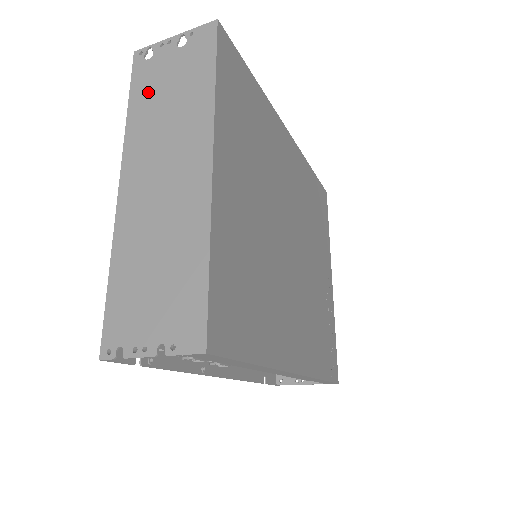
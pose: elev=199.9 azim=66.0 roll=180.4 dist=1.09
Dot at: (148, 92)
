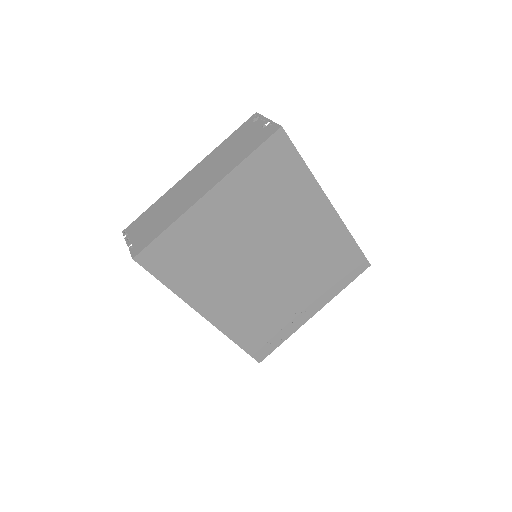
Dot at: (235, 138)
